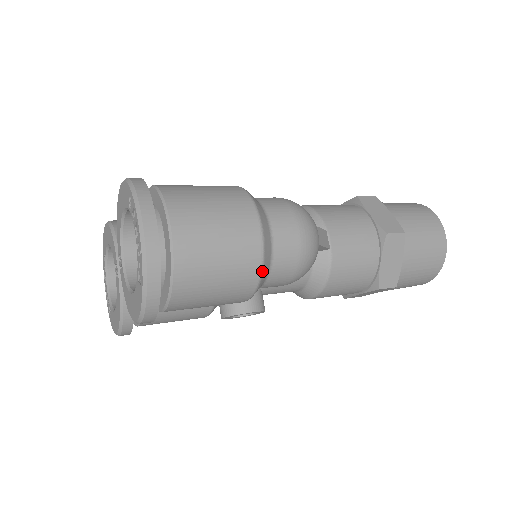
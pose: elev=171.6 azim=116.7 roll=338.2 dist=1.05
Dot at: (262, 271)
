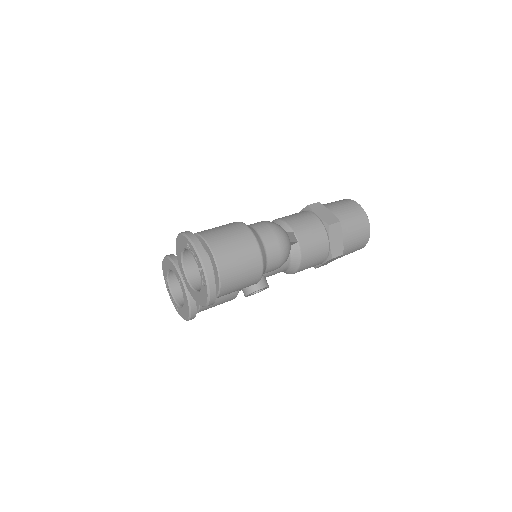
Dot at: (263, 265)
